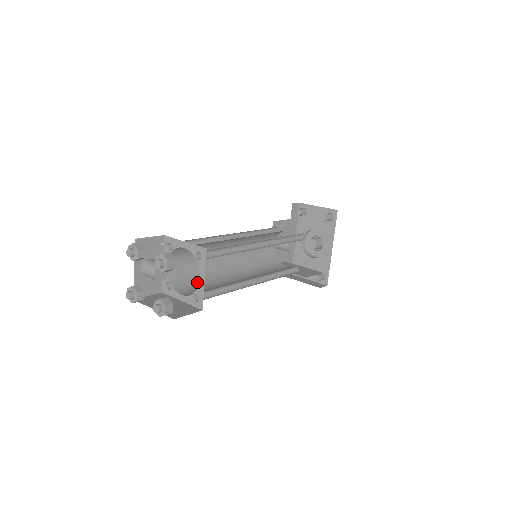
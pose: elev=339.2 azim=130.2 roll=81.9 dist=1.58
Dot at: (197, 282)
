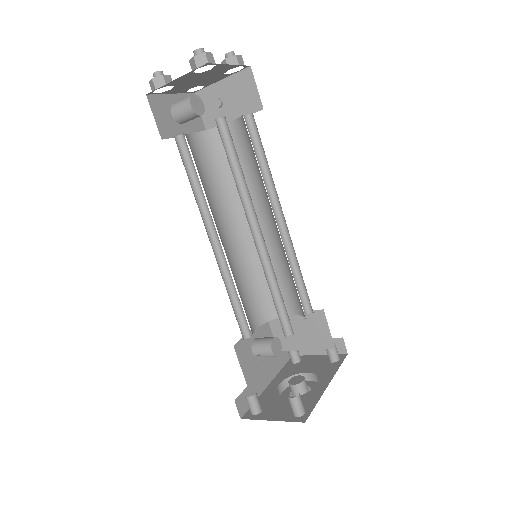
Dot at: occluded
